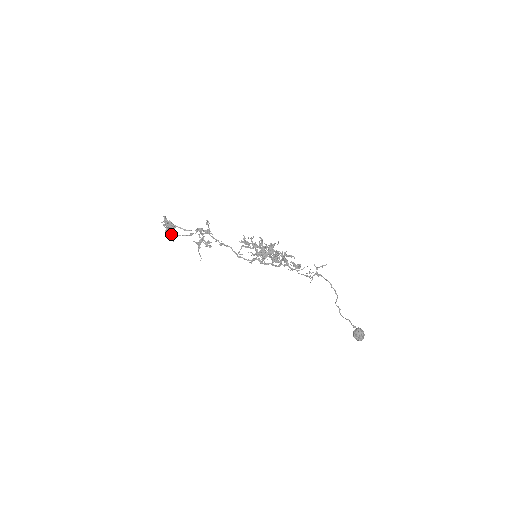
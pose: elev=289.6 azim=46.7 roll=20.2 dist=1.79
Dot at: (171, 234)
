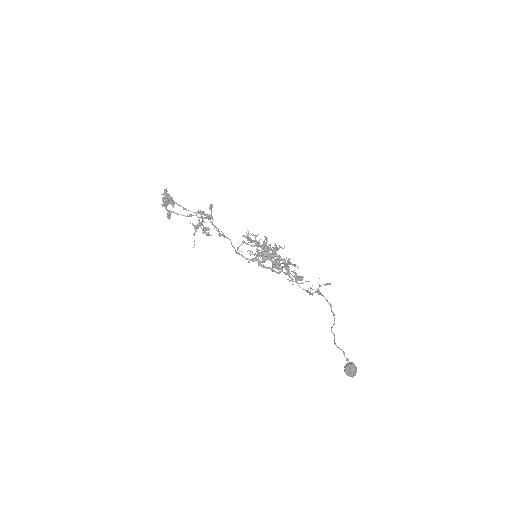
Dot at: (168, 210)
